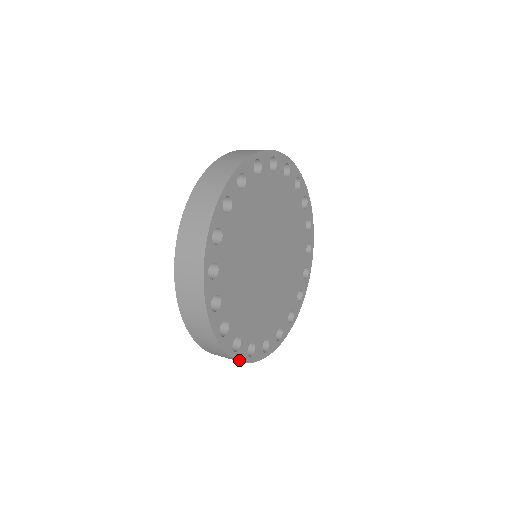
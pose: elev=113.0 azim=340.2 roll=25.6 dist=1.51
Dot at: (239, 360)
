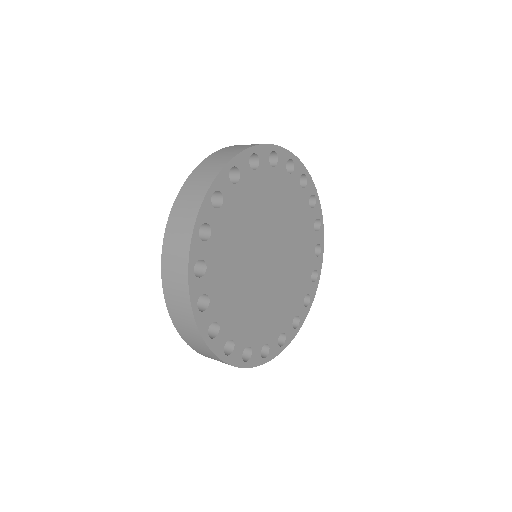
Dot at: (213, 351)
